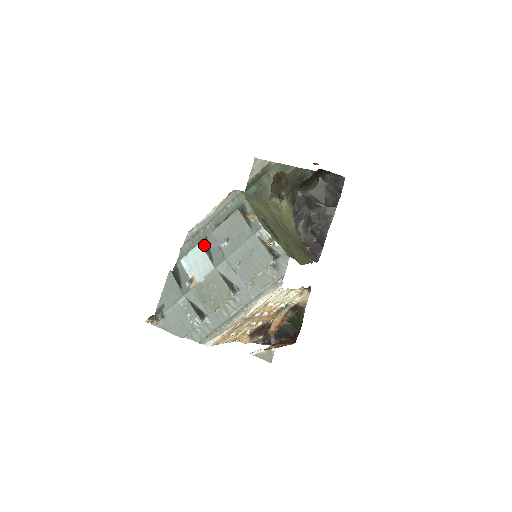
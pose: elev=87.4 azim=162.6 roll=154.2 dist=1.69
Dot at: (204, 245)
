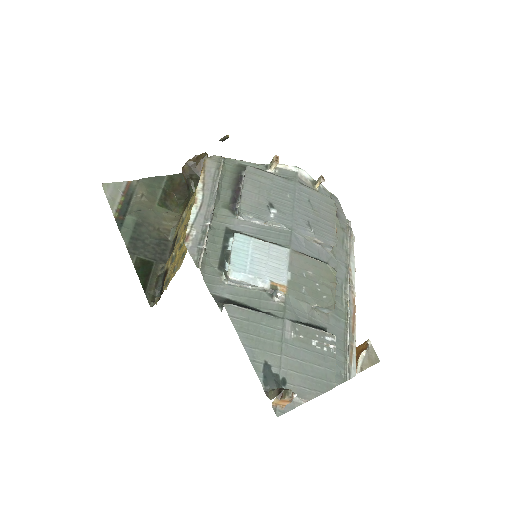
Dot at: (242, 234)
